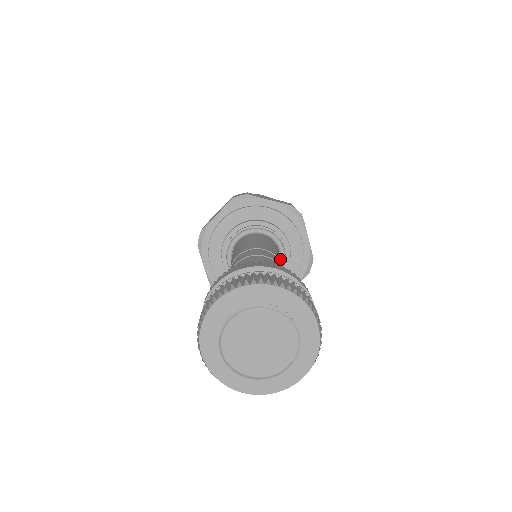
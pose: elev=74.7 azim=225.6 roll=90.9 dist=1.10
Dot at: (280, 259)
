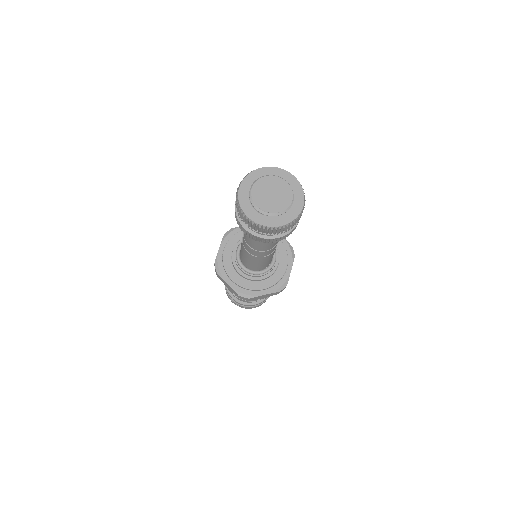
Dot at: occluded
